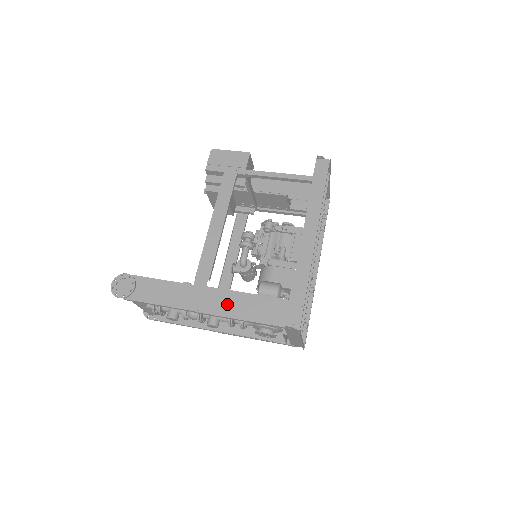
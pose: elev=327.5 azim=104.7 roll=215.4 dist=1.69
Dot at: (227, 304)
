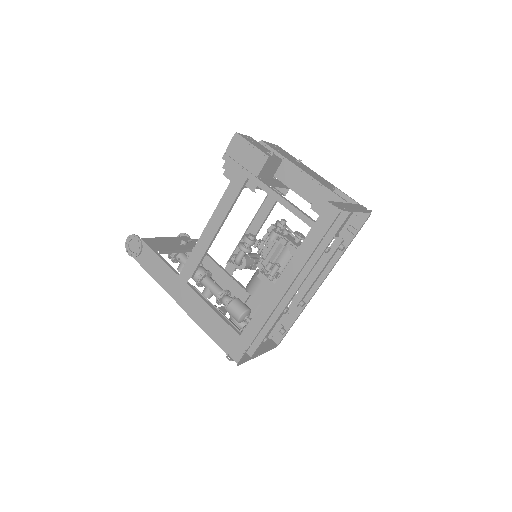
Dot at: (196, 309)
